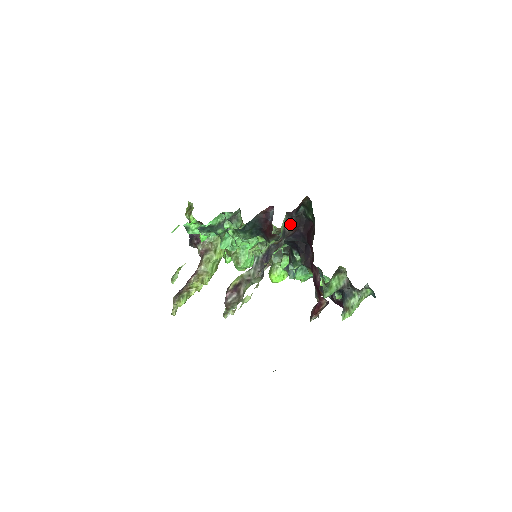
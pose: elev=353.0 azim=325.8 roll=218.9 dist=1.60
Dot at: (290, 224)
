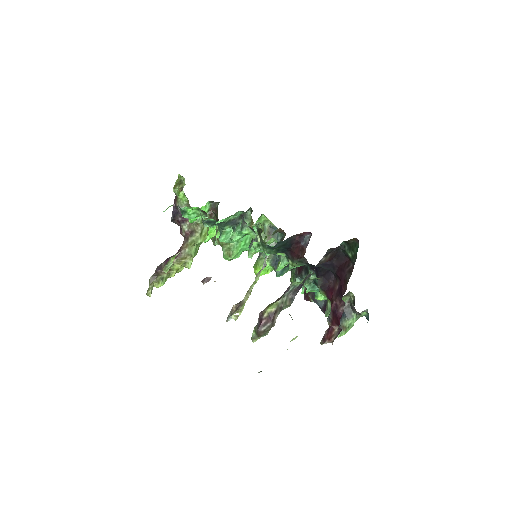
Dot at: (327, 256)
